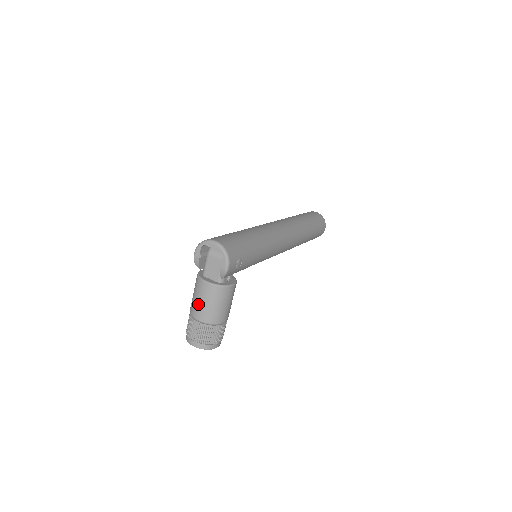
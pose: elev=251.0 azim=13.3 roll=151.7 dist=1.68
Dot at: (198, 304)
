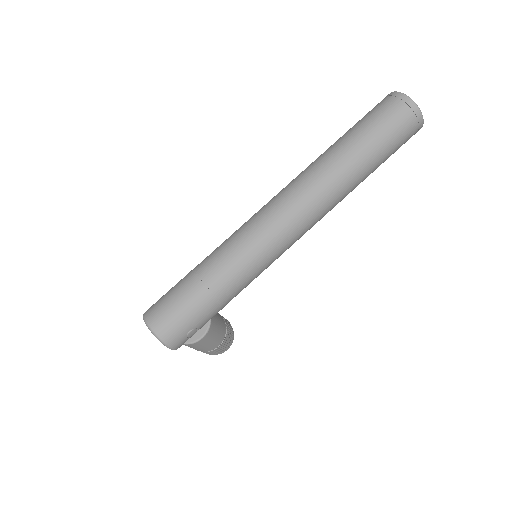
Dot at: occluded
